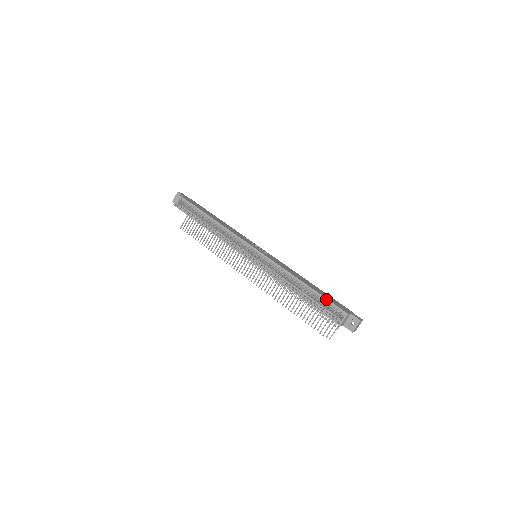
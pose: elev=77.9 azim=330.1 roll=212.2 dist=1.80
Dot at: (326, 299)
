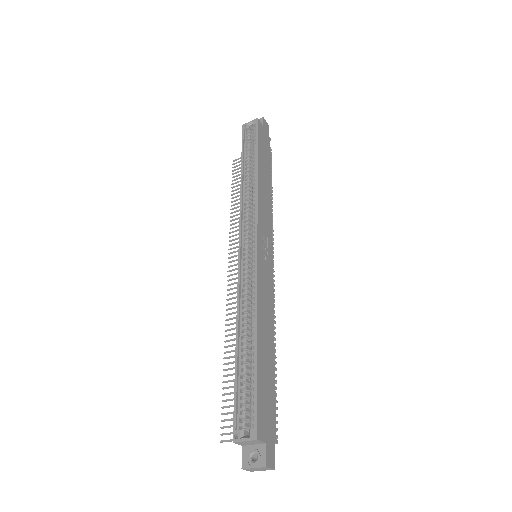
Dot at: (256, 389)
